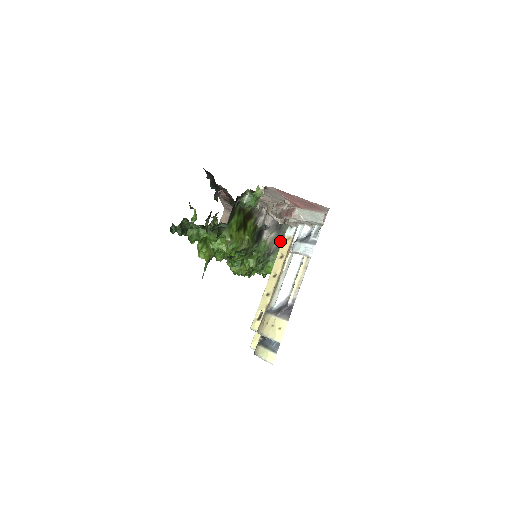
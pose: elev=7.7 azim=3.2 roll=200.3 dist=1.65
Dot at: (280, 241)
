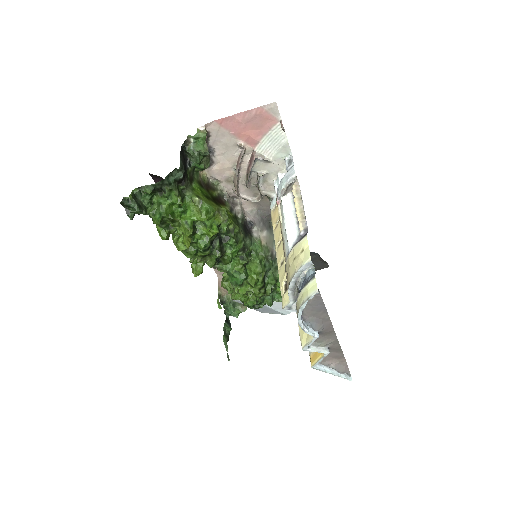
Dot at: occluded
